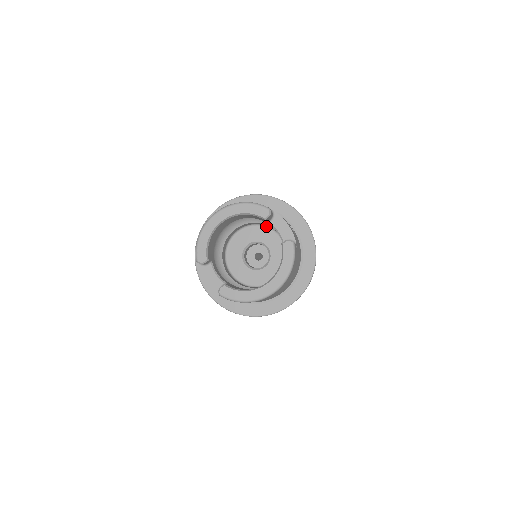
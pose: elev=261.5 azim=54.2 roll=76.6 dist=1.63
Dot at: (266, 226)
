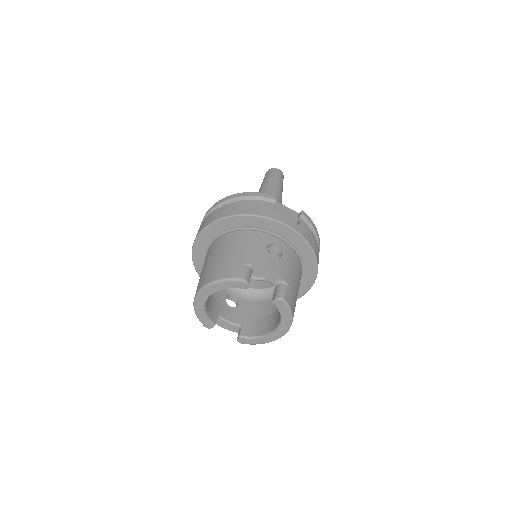
Dot at: occluded
